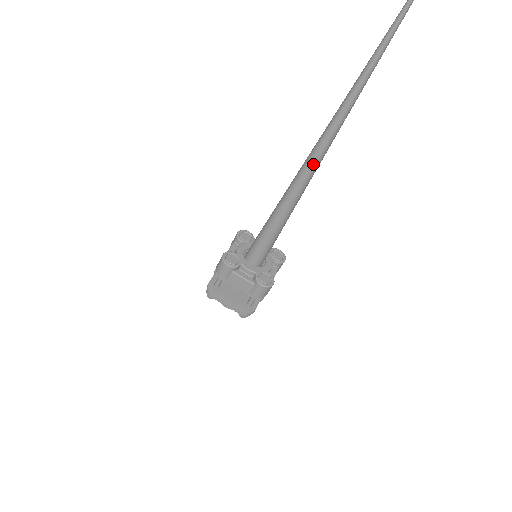
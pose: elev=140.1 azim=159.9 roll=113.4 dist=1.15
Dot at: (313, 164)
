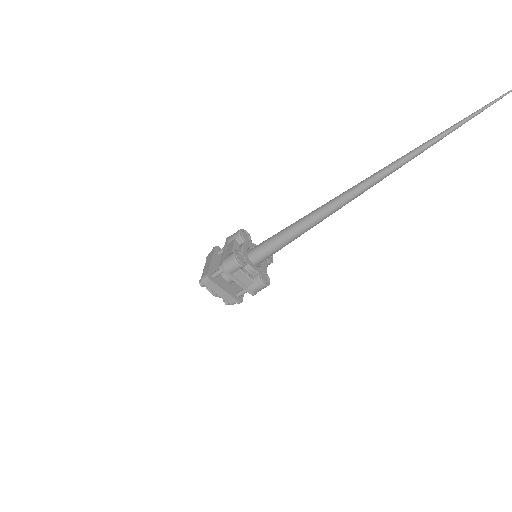
Dot at: (347, 201)
